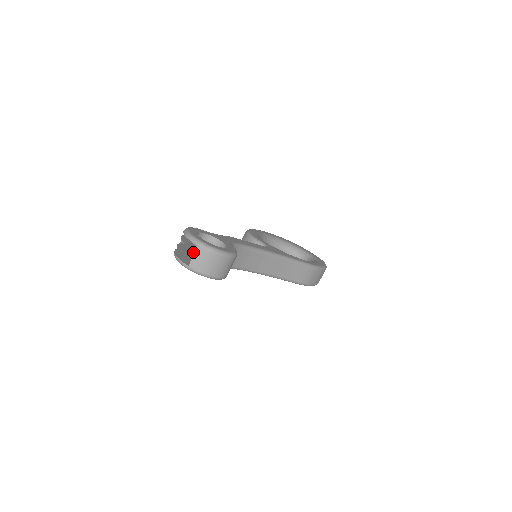
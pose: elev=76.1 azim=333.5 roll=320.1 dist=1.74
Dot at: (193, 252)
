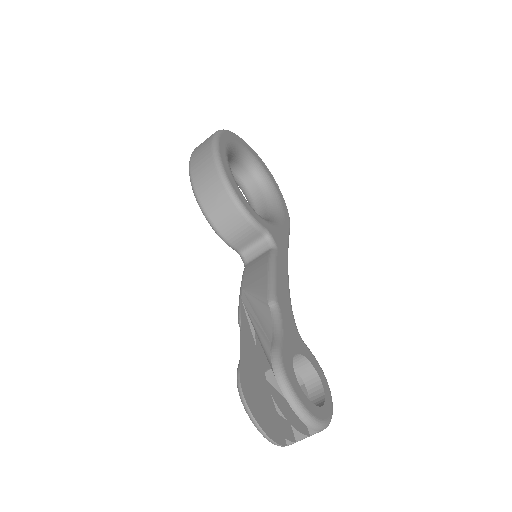
Dot at: (260, 383)
